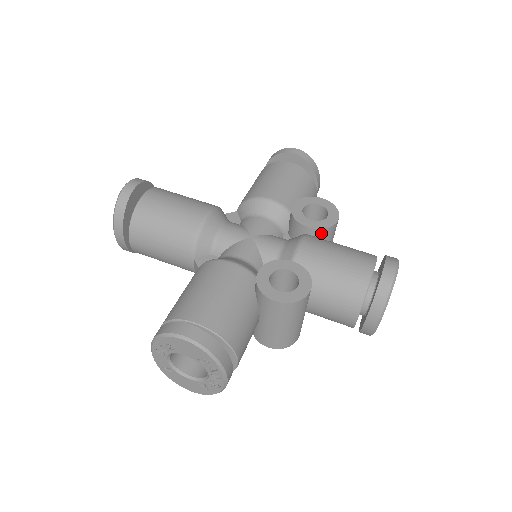
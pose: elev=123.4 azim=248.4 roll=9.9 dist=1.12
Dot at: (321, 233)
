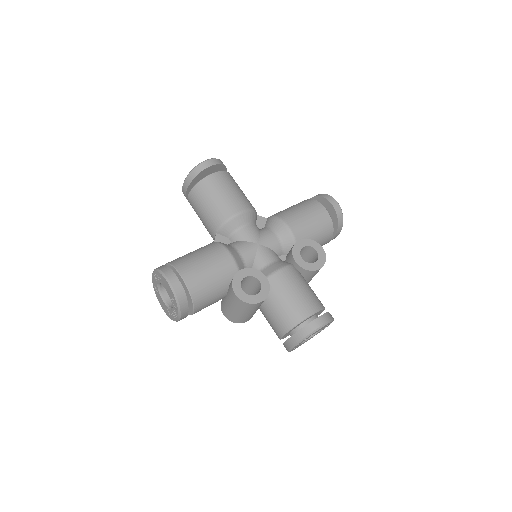
Dot at: (302, 270)
